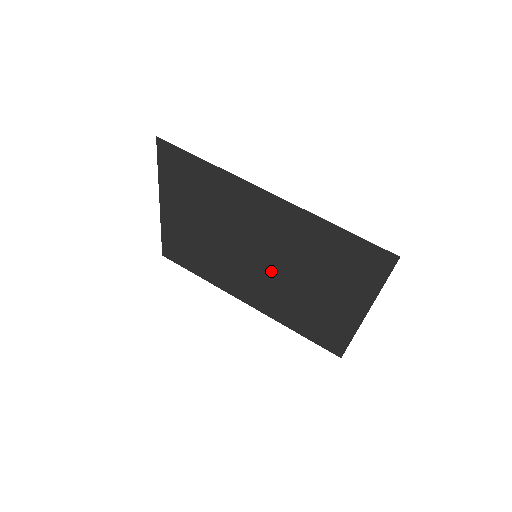
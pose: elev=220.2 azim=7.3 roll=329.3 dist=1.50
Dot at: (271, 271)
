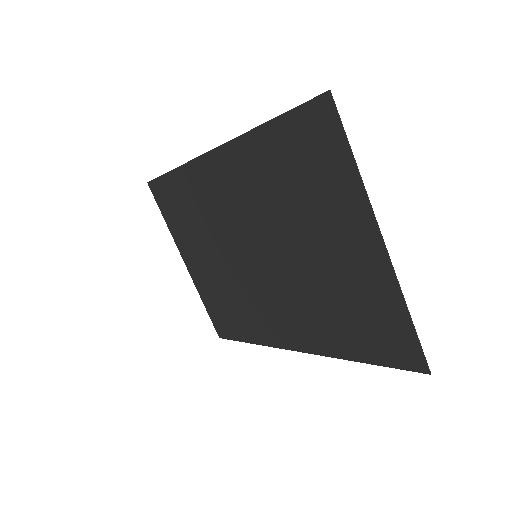
Dot at: (276, 266)
